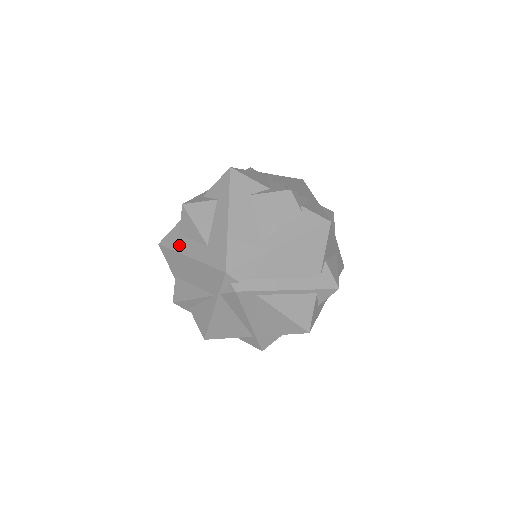
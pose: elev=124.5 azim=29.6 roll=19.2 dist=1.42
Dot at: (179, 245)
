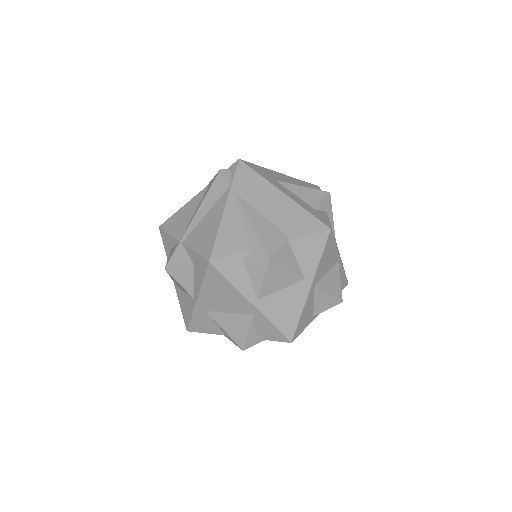
Dot at: occluded
